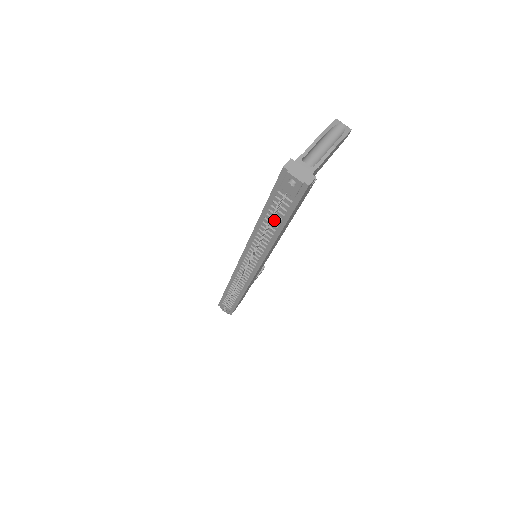
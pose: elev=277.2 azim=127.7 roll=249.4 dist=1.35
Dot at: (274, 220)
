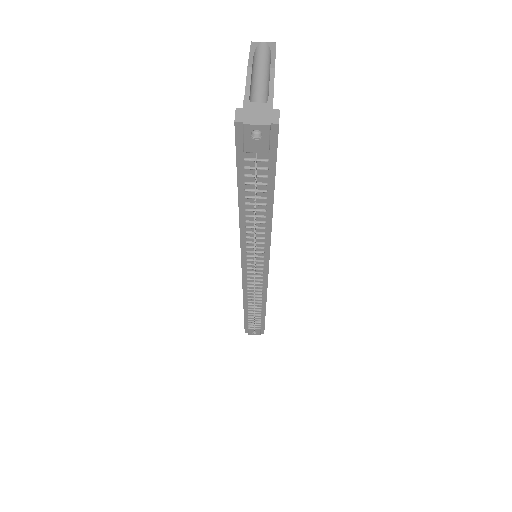
Dot at: (258, 198)
